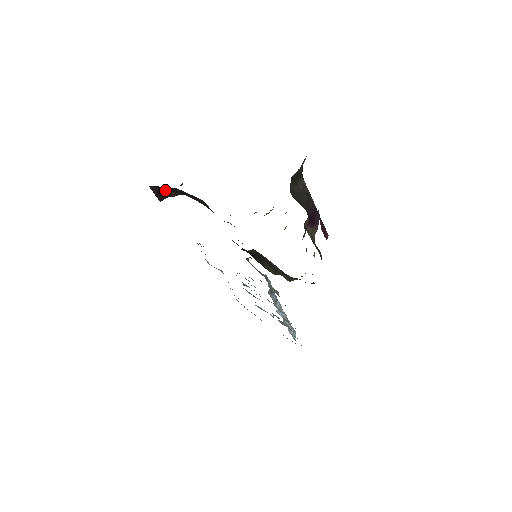
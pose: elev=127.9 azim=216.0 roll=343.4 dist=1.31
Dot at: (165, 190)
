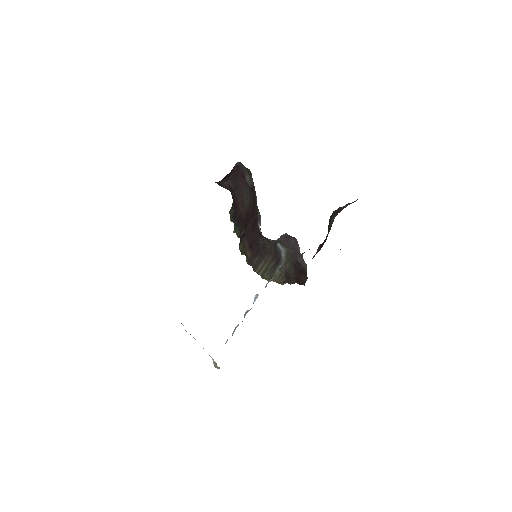
Dot at: (231, 177)
